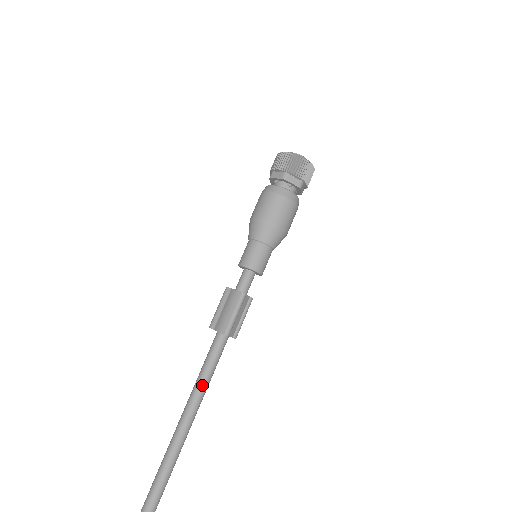
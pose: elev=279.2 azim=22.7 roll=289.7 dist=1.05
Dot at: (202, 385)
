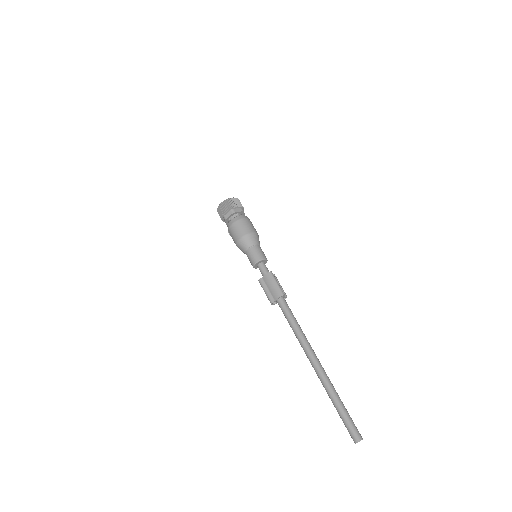
Dot at: (298, 327)
